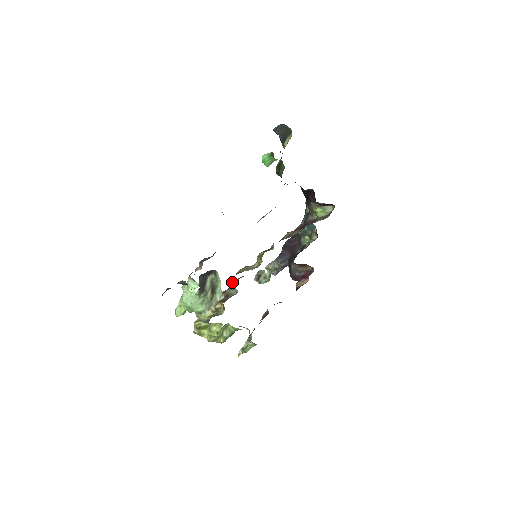
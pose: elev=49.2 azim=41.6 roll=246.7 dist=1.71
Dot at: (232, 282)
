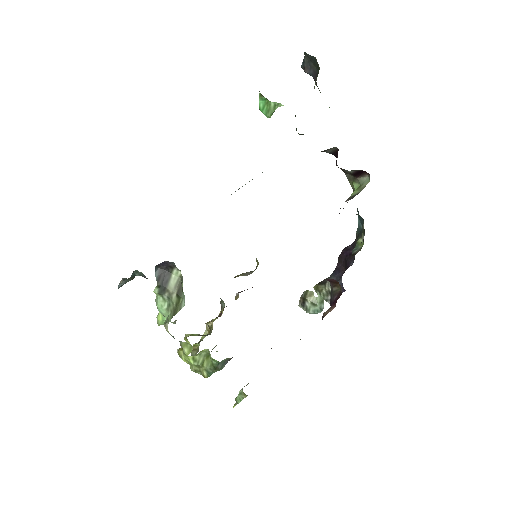
Dot at: occluded
